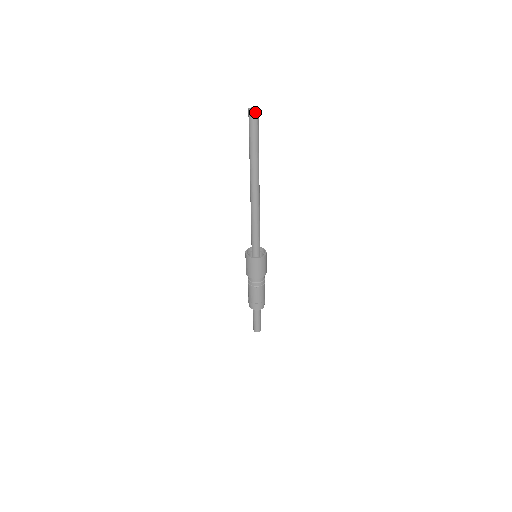
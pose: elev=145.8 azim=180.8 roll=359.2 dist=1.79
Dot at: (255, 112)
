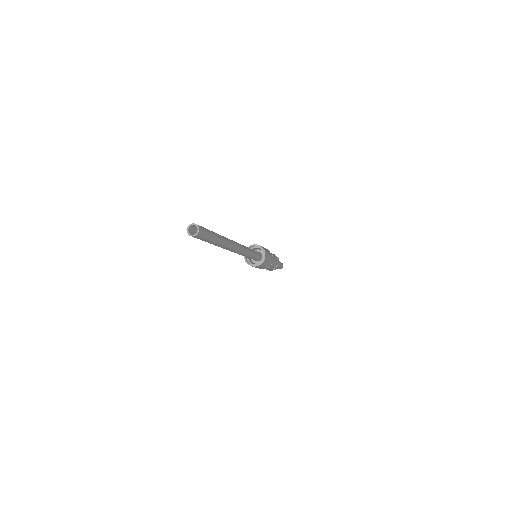
Dot at: (199, 232)
